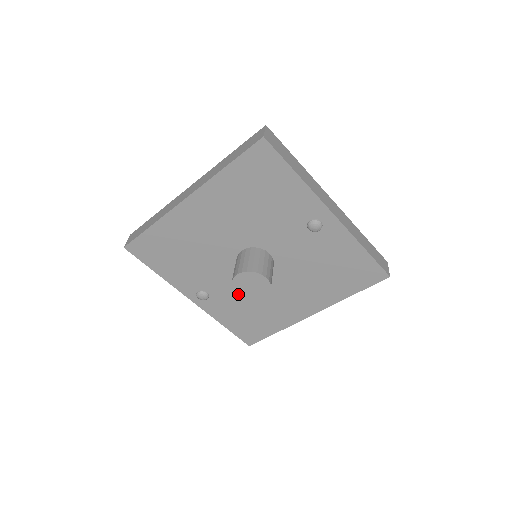
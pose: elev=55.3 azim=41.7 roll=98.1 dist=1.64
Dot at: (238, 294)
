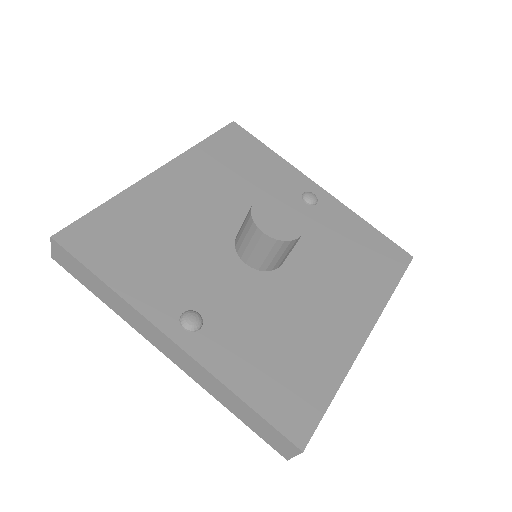
Dot at: (265, 232)
